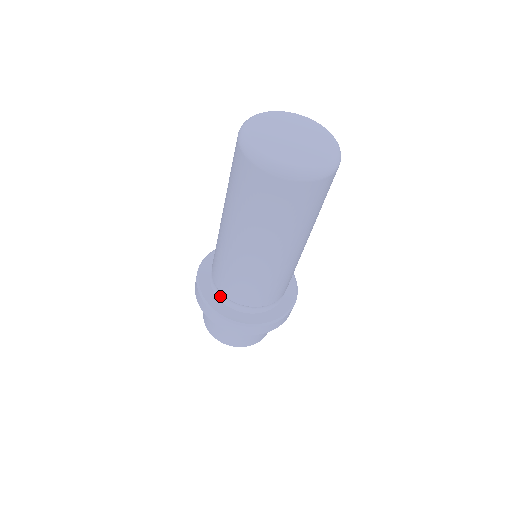
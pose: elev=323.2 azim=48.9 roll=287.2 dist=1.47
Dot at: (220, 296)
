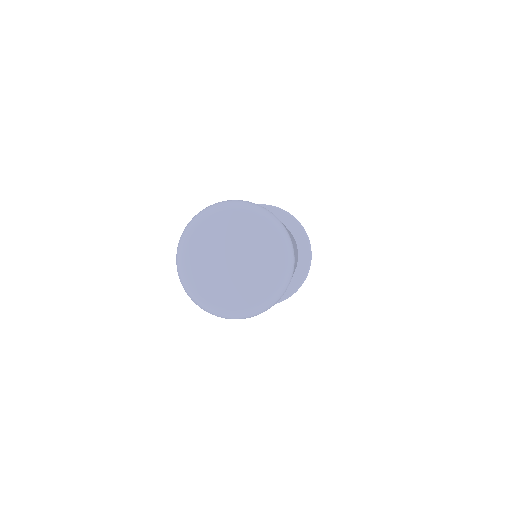
Dot at: occluded
